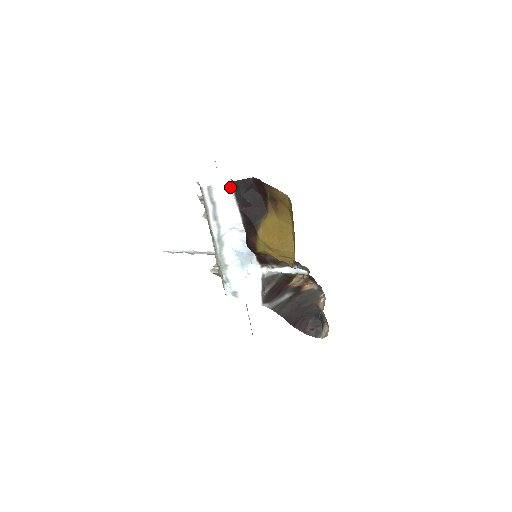
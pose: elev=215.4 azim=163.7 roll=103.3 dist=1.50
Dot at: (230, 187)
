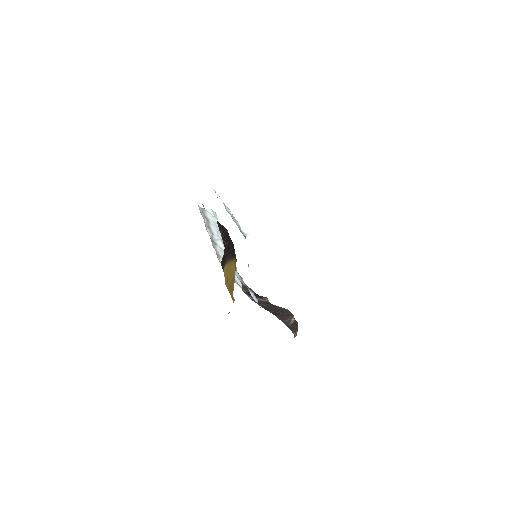
Dot at: (217, 218)
